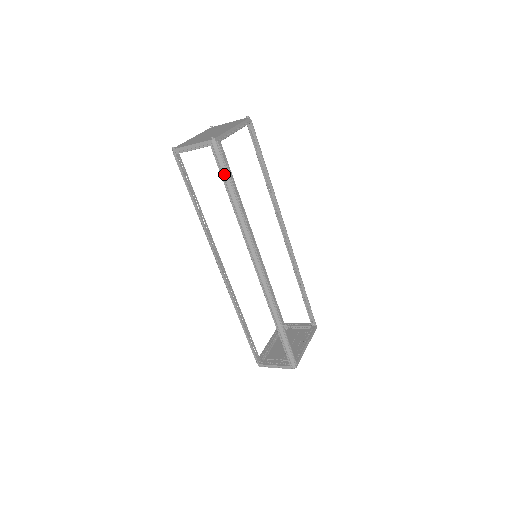
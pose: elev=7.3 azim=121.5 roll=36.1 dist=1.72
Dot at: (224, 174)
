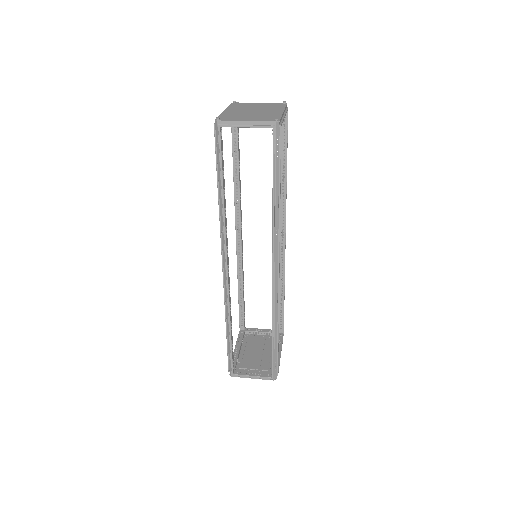
Dot at: (276, 163)
